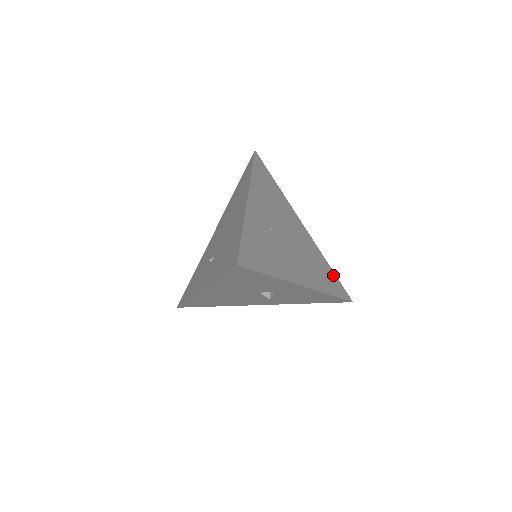
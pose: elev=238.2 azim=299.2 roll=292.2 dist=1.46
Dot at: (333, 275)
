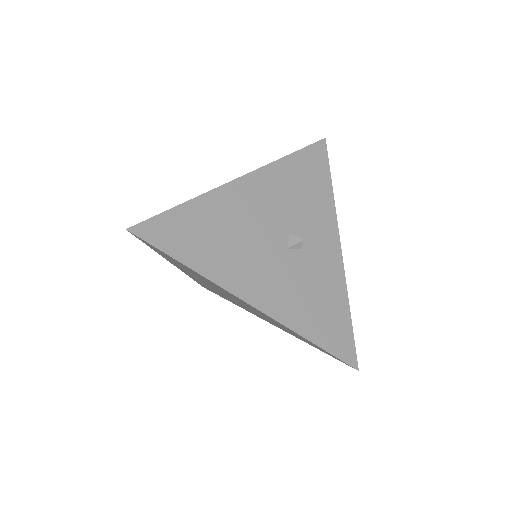
Dot at: occluded
